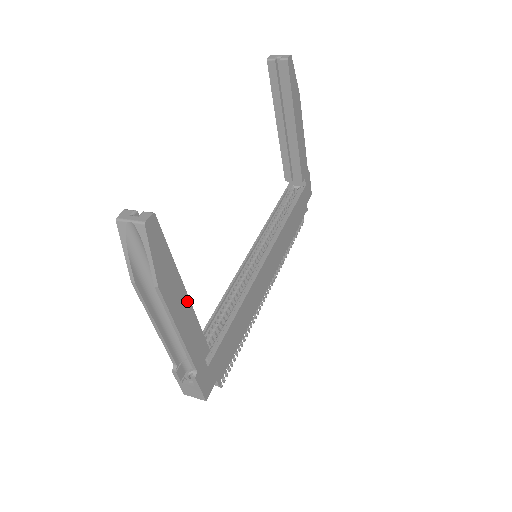
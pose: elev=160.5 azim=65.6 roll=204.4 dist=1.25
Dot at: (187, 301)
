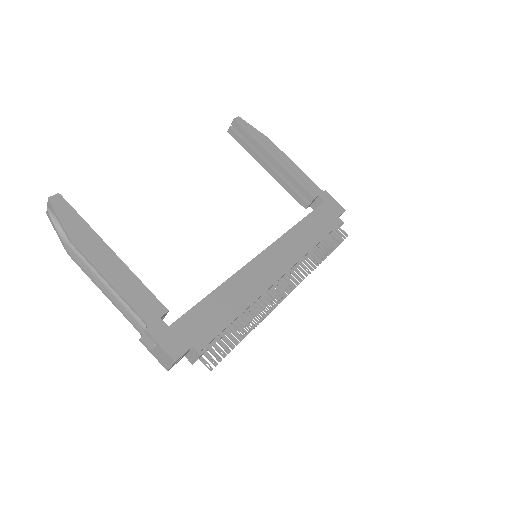
Dot at: (116, 259)
